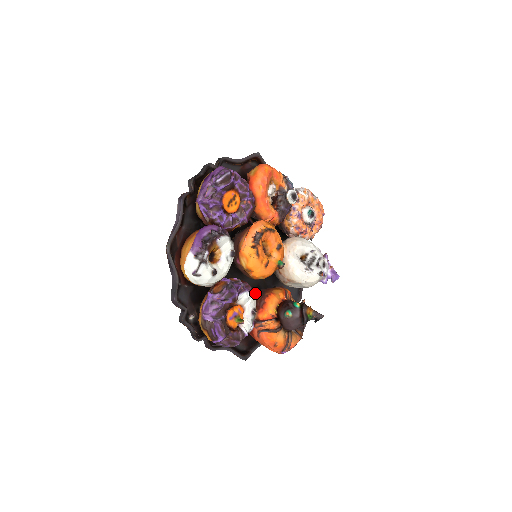
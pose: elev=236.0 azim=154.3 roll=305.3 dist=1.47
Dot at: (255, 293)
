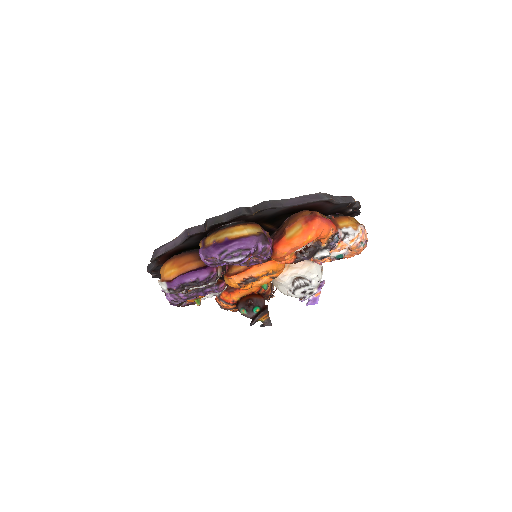
Dot at: occluded
